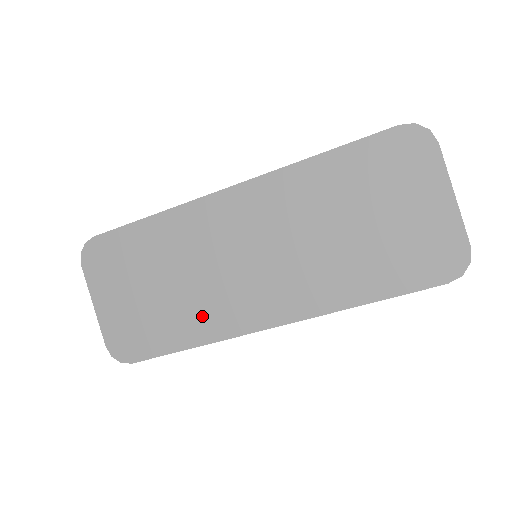
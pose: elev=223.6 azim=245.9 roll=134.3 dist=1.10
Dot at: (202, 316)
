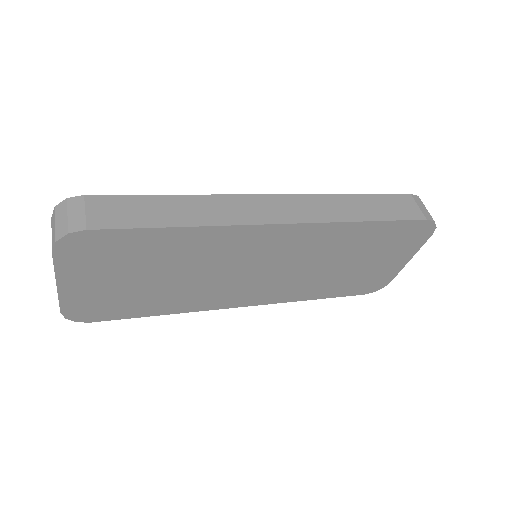
Dot at: (189, 299)
